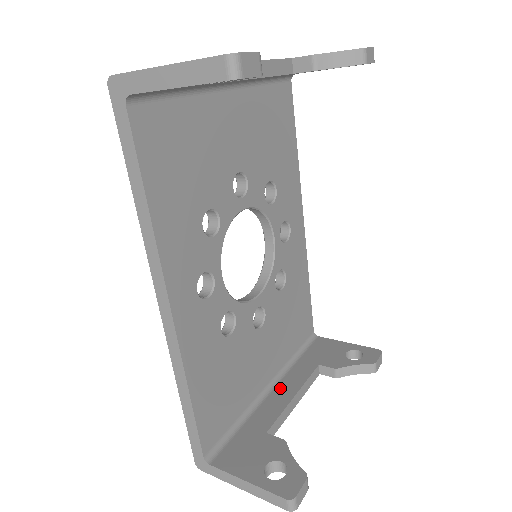
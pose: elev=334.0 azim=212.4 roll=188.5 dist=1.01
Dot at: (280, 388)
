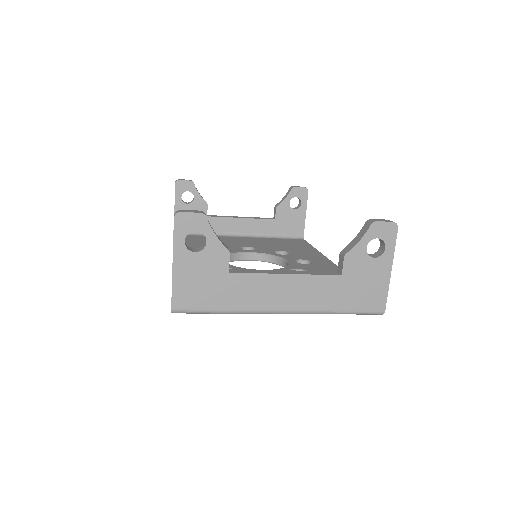
Dot at: occluded
